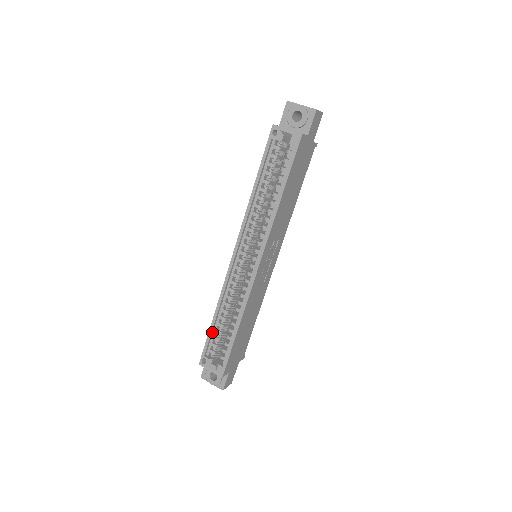
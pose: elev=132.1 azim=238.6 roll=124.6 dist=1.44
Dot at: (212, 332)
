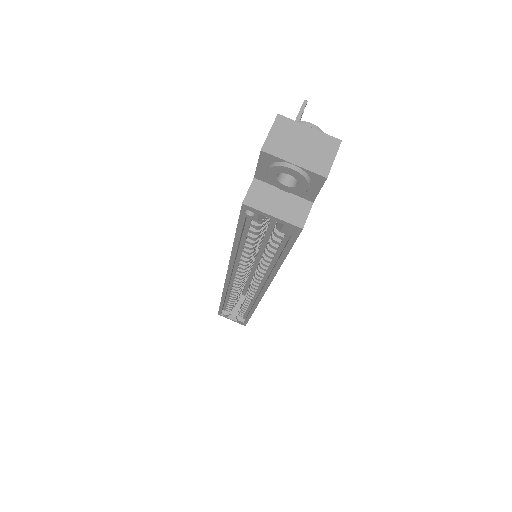
Dot at: (223, 305)
